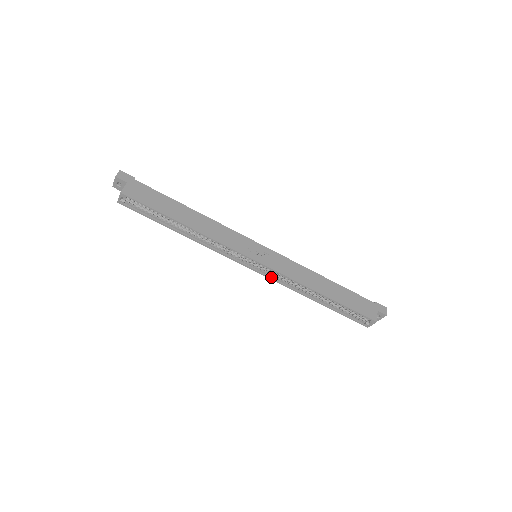
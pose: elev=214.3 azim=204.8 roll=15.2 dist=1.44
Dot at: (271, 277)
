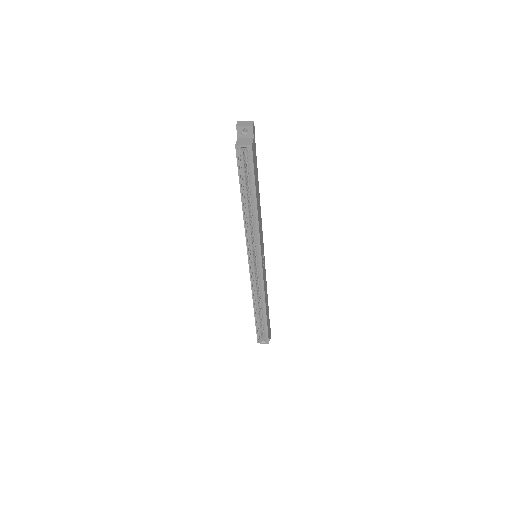
Dot at: (252, 278)
